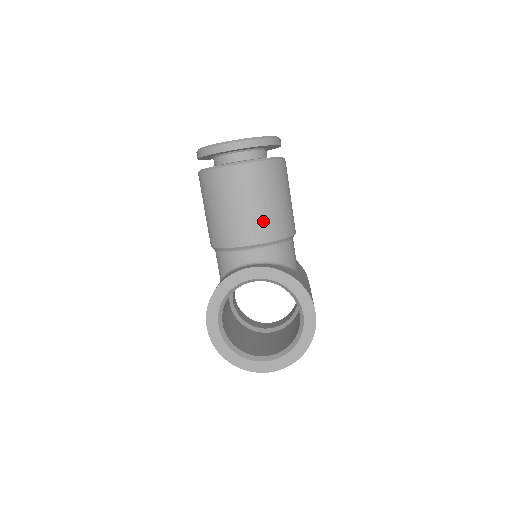
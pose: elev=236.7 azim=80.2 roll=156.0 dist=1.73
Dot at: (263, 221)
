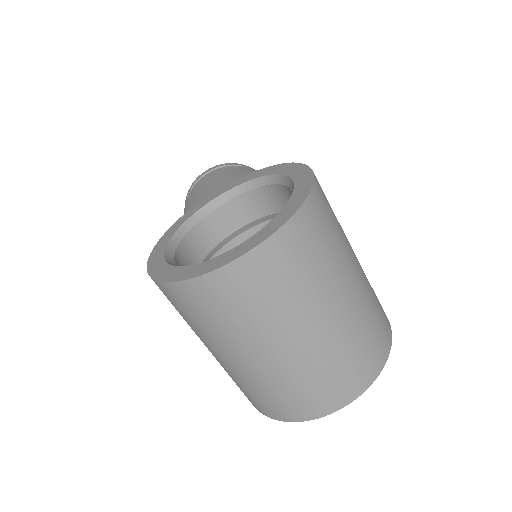
Dot at: occluded
